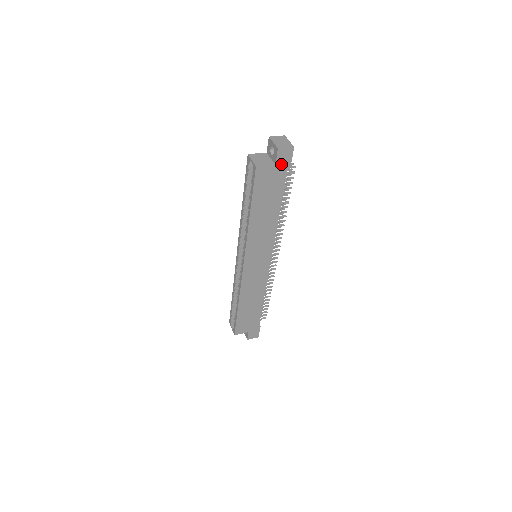
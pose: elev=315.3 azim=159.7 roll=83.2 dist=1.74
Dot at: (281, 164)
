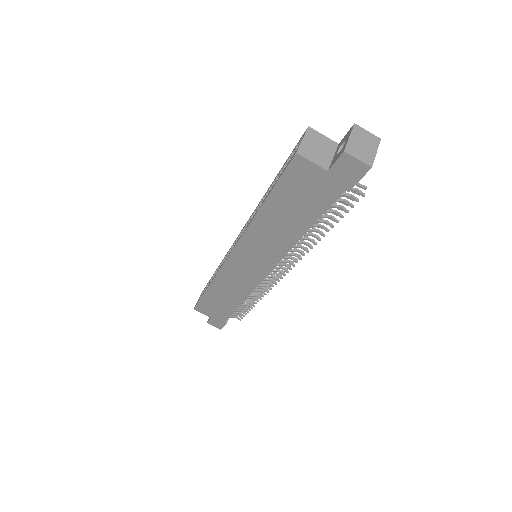
Dot at: (338, 176)
